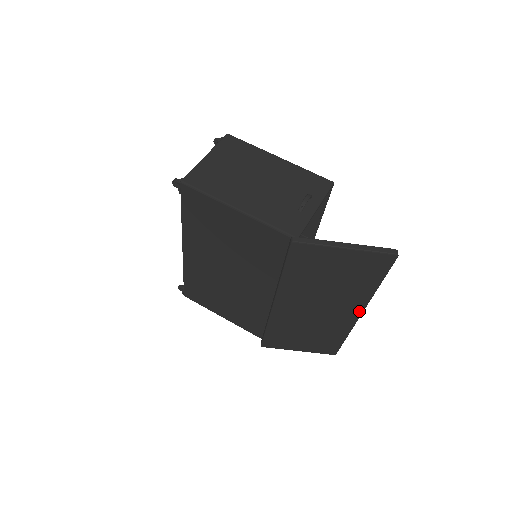
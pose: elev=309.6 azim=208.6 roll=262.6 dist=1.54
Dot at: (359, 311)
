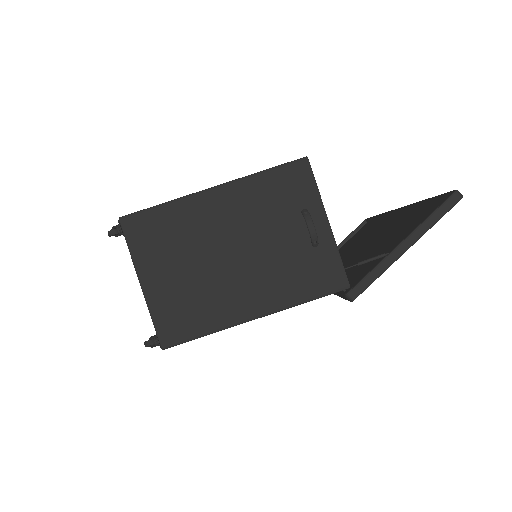
Dot at: occluded
